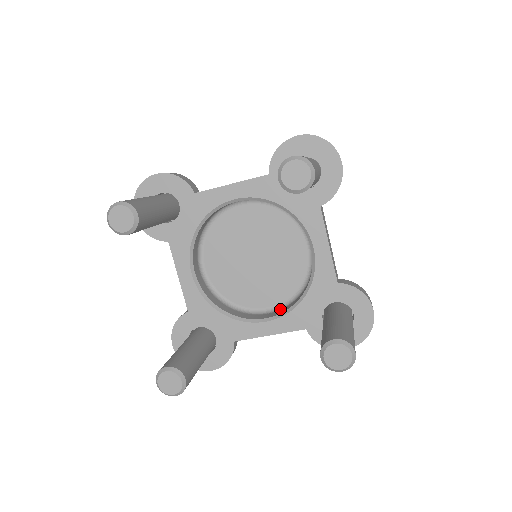
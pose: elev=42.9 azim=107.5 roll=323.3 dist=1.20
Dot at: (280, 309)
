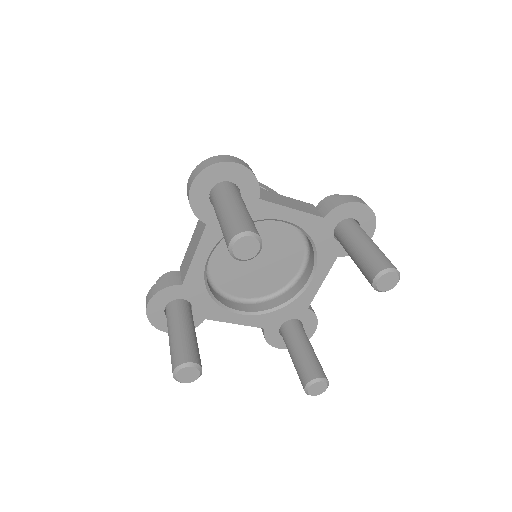
Dot at: (308, 262)
